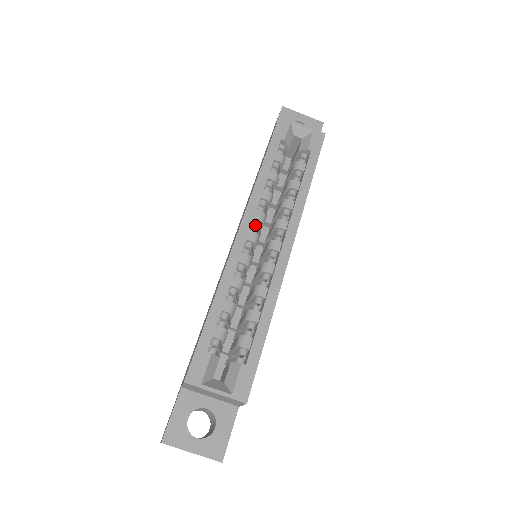
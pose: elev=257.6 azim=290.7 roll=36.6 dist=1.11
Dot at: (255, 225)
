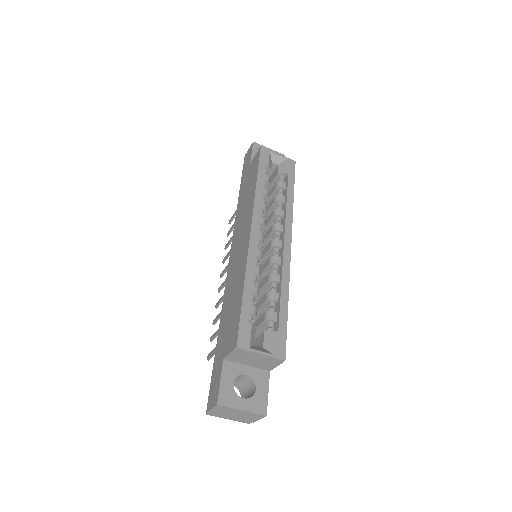
Dot at: (260, 228)
